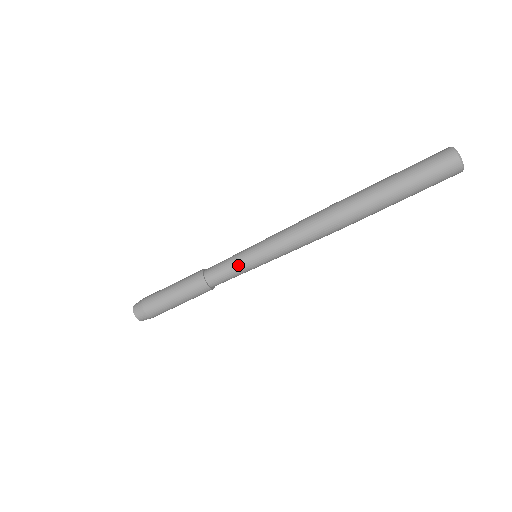
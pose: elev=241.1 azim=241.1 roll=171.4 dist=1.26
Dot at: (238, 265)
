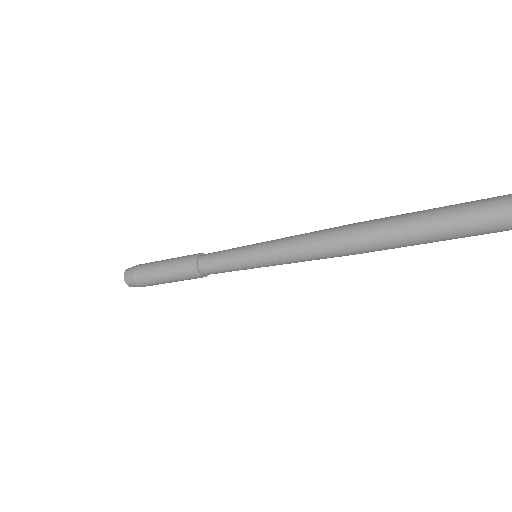
Dot at: (237, 269)
